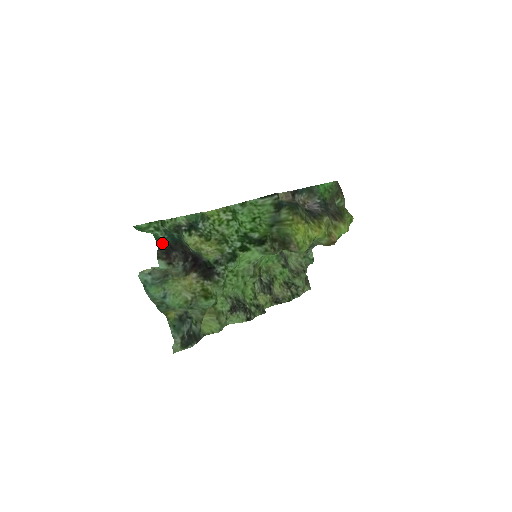
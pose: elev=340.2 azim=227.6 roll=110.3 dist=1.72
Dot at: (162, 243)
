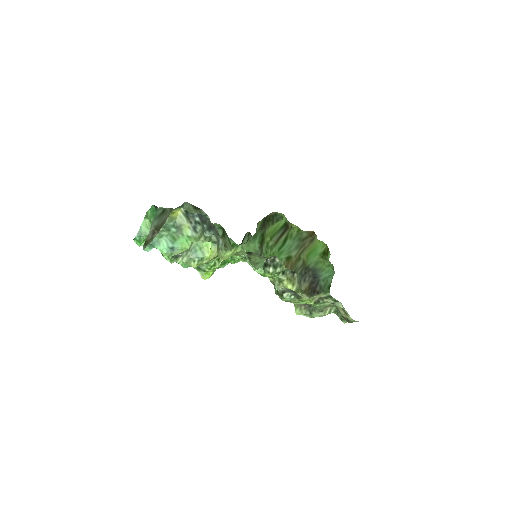
Dot at: occluded
